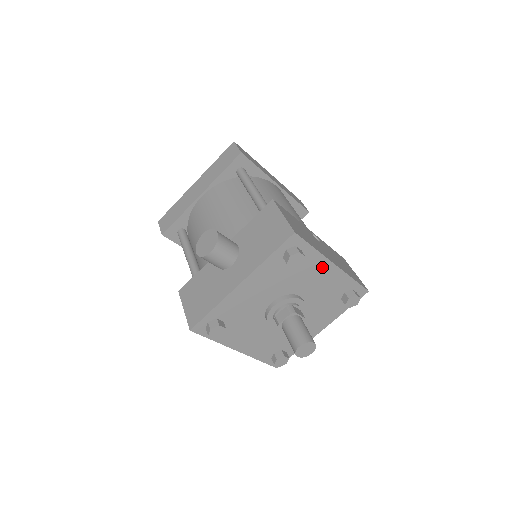
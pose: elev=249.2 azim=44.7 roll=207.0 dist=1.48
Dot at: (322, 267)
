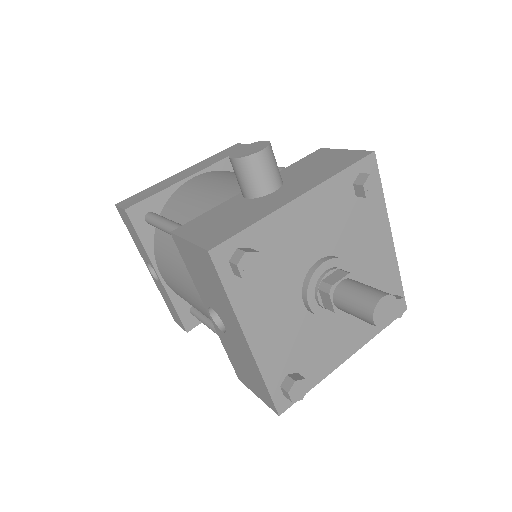
Dot at: (380, 232)
